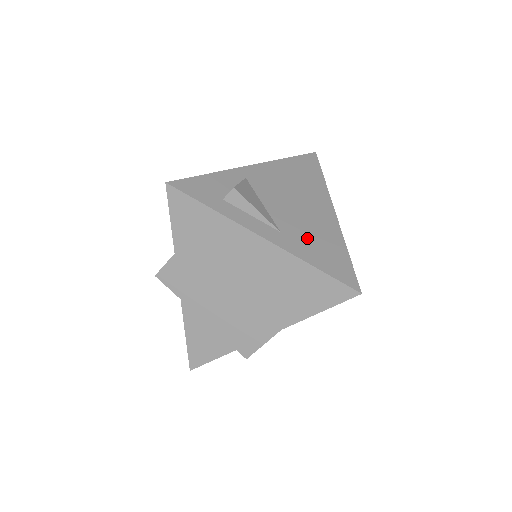
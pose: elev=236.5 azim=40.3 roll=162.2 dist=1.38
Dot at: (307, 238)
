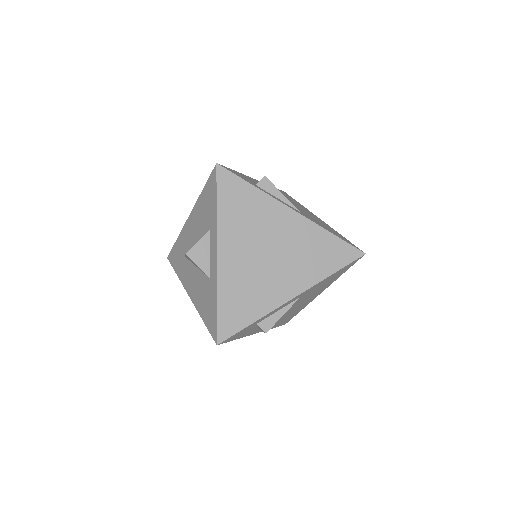
Dot at: (316, 221)
